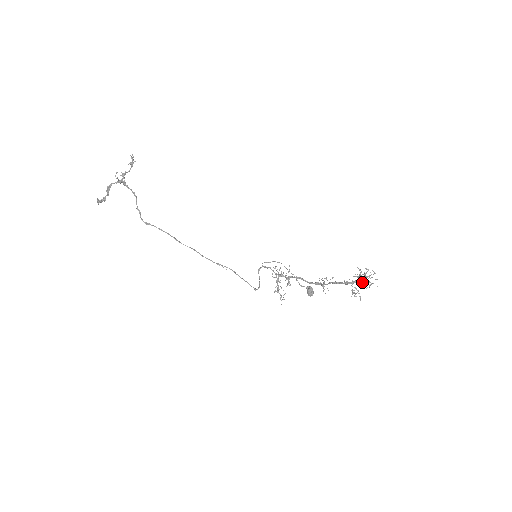
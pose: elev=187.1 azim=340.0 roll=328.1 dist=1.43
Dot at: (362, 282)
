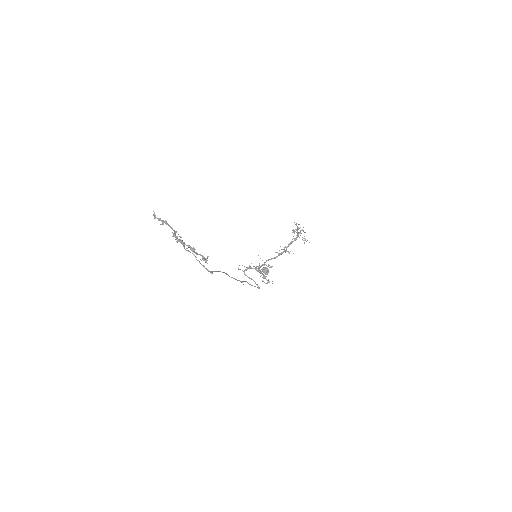
Dot at: occluded
